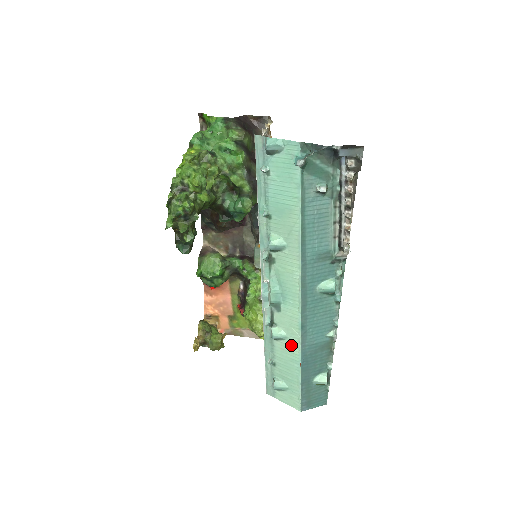
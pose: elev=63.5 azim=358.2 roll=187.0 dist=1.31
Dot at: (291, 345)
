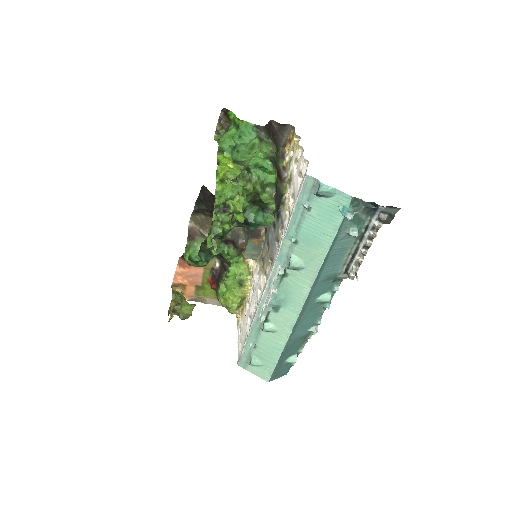
Dot at: (278, 337)
